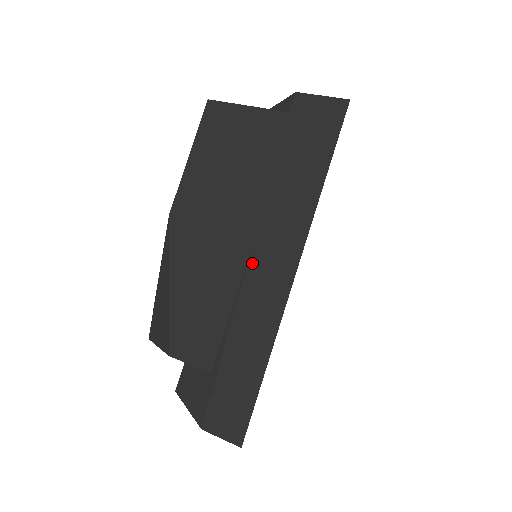
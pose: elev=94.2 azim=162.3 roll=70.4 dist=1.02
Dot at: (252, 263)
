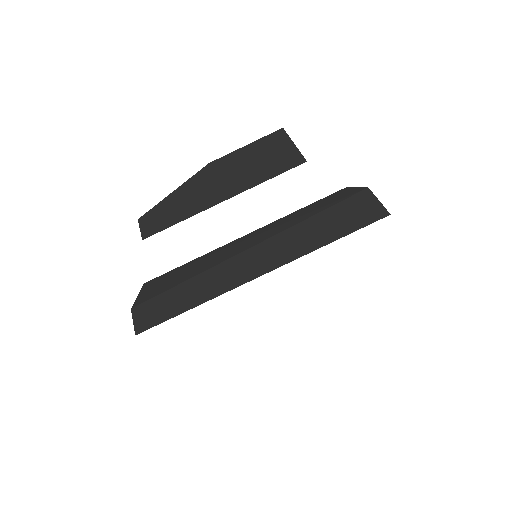
Dot at: (246, 253)
